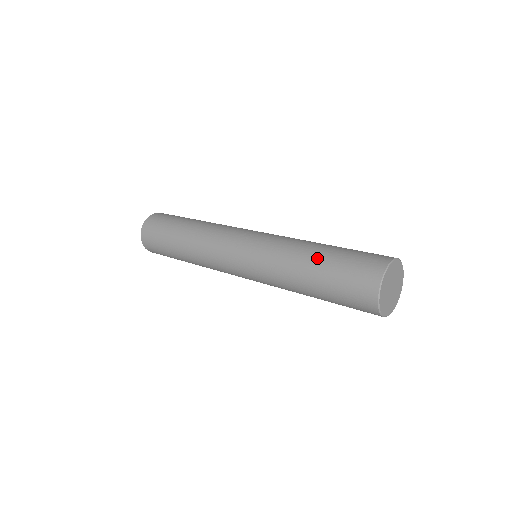
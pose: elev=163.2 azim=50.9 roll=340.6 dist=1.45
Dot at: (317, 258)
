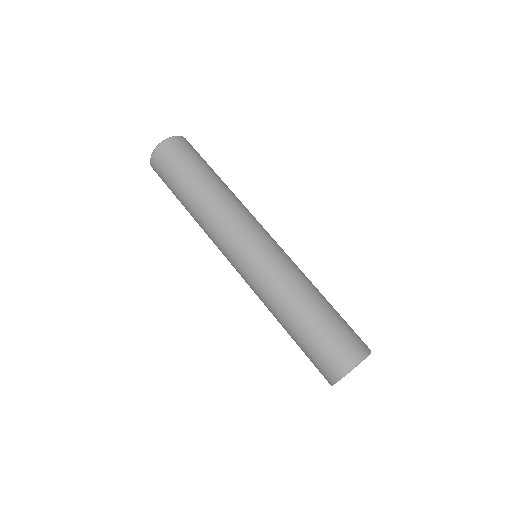
Dot at: (308, 315)
